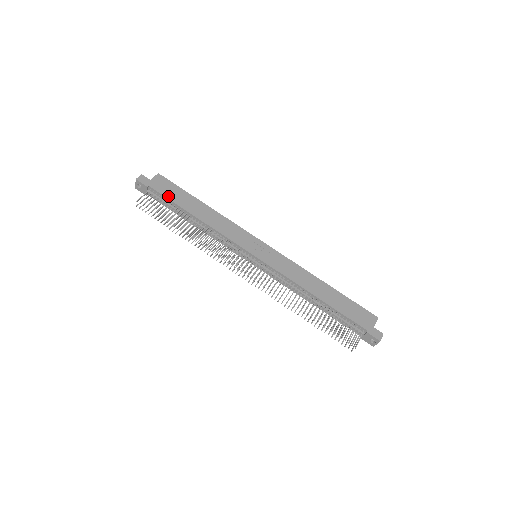
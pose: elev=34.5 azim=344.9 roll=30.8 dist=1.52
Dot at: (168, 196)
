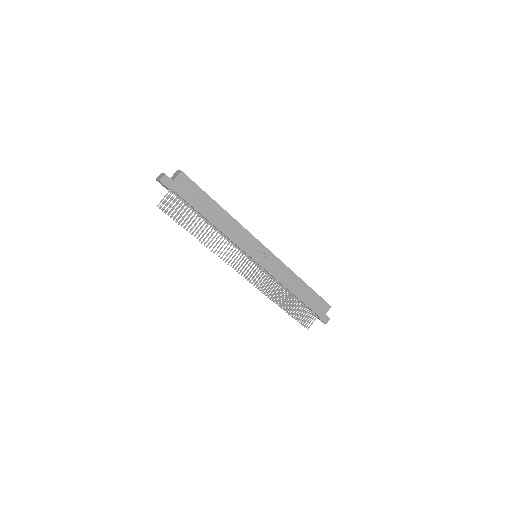
Dot at: (189, 201)
